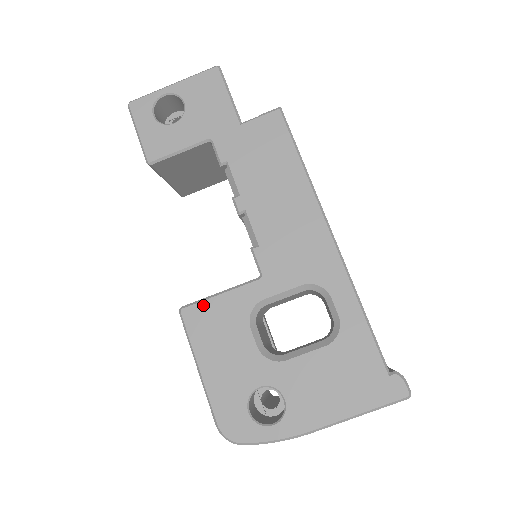
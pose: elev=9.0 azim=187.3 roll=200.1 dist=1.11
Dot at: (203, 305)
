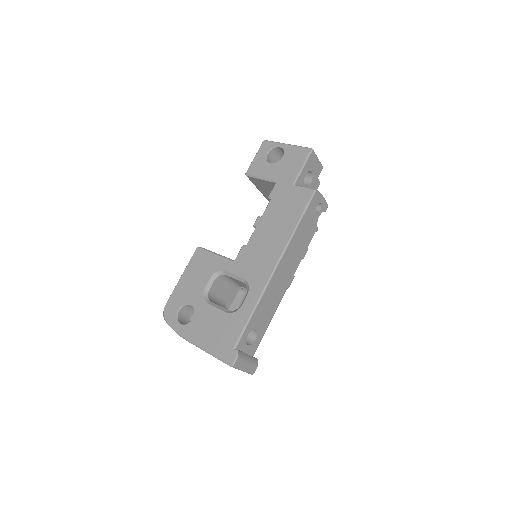
Dot at: (206, 252)
